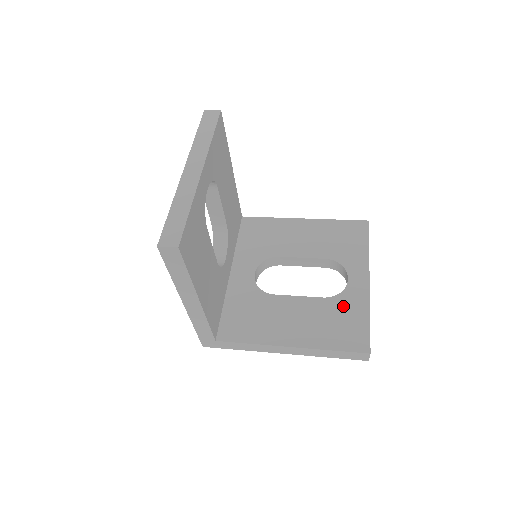
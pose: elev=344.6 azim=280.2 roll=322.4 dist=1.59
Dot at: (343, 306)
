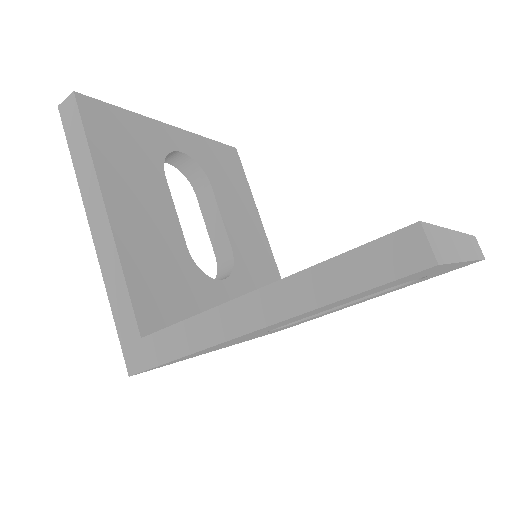
Dot at: occluded
